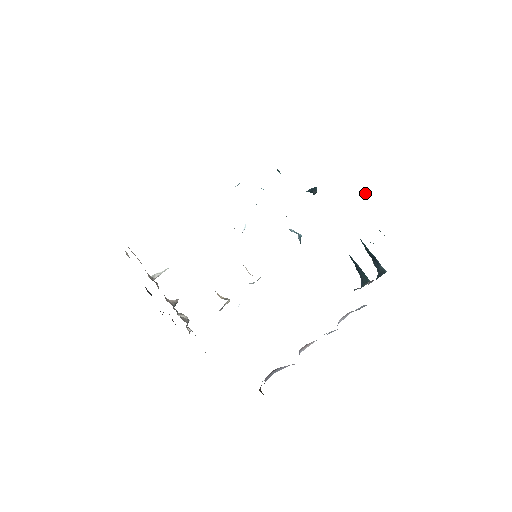
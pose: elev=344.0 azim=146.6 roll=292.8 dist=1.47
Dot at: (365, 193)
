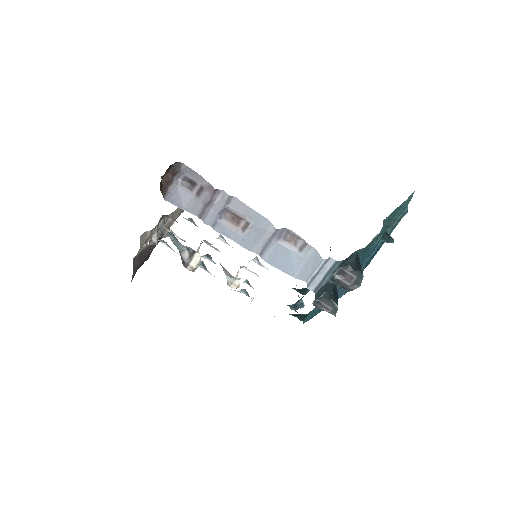
Dot at: occluded
